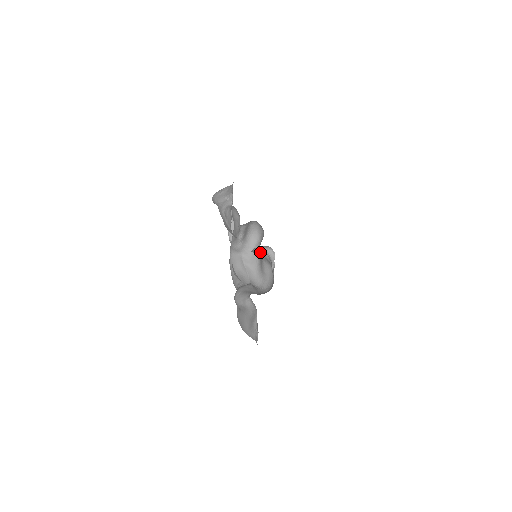
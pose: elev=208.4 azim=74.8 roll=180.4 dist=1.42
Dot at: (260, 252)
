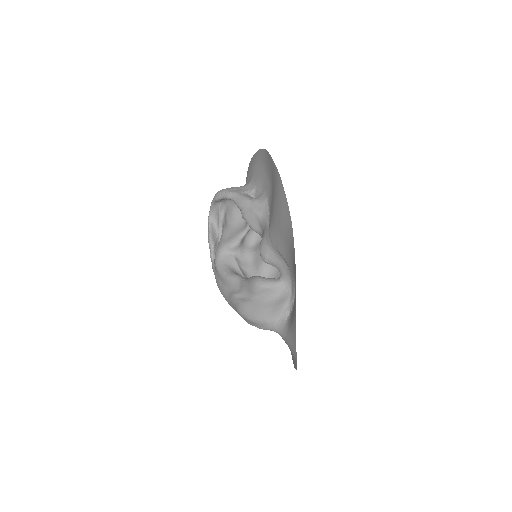
Dot at: occluded
